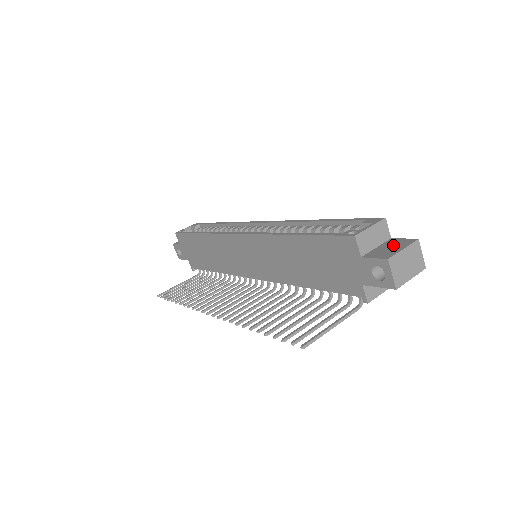
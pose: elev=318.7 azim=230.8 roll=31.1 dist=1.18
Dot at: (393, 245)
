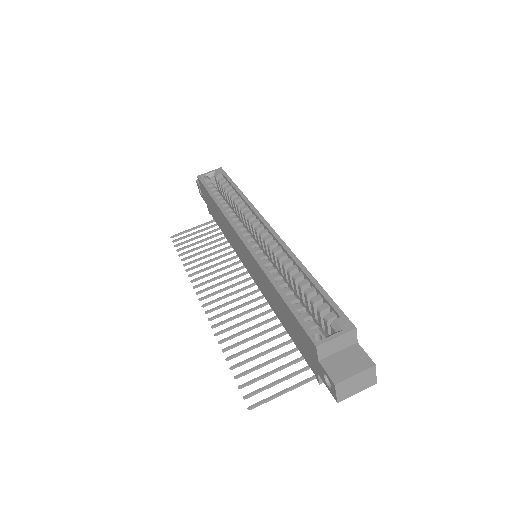
Dot at: (352, 360)
